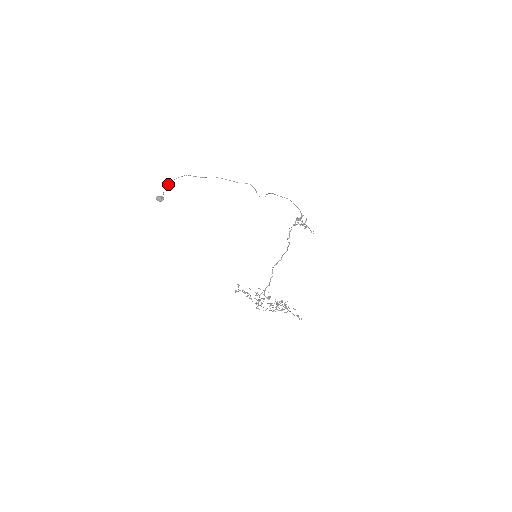
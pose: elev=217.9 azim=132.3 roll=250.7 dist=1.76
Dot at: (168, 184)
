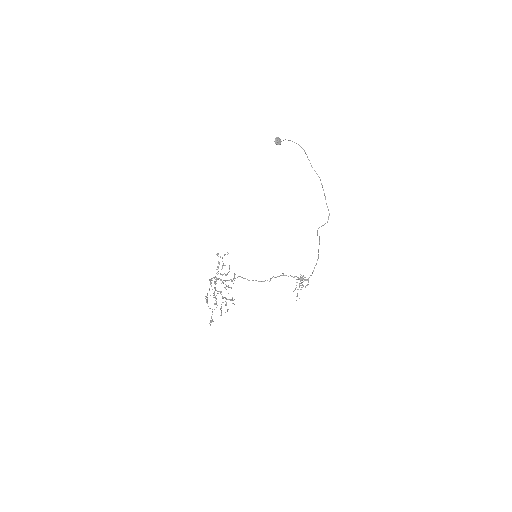
Dot at: (290, 140)
